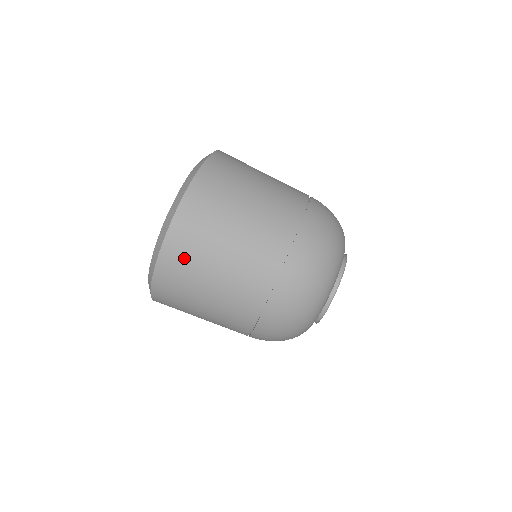
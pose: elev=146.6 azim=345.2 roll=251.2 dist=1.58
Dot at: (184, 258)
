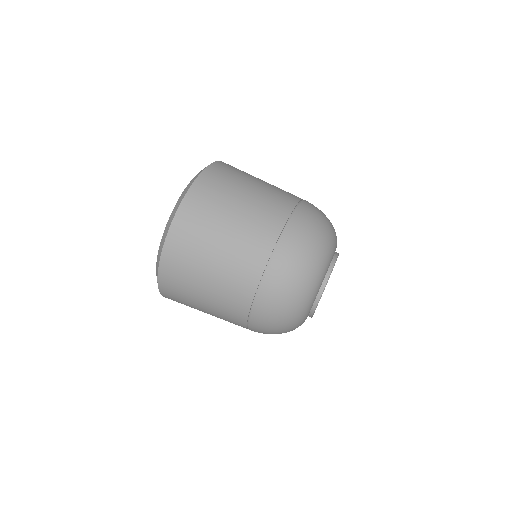
Dot at: (192, 230)
